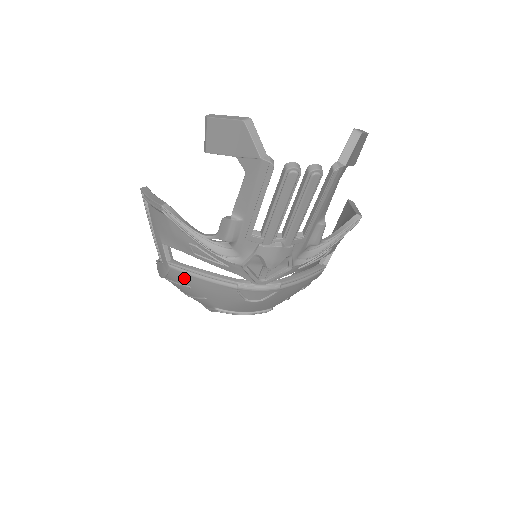
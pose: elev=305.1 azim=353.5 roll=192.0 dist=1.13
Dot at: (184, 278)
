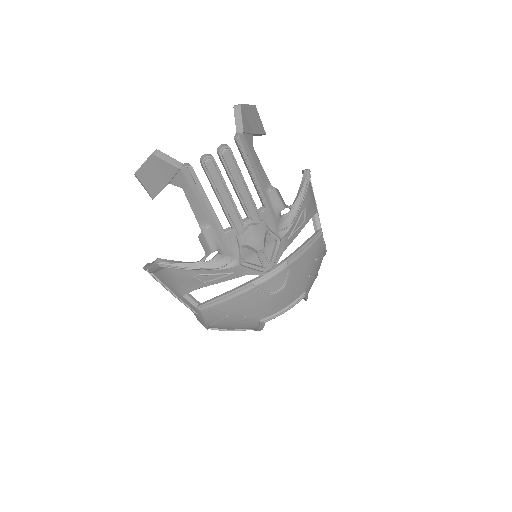
Dot at: (216, 311)
